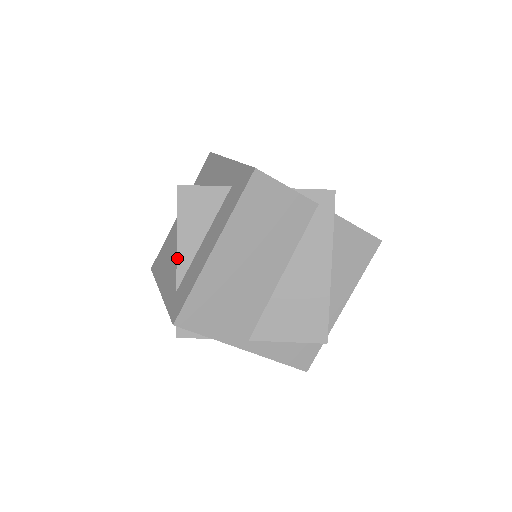
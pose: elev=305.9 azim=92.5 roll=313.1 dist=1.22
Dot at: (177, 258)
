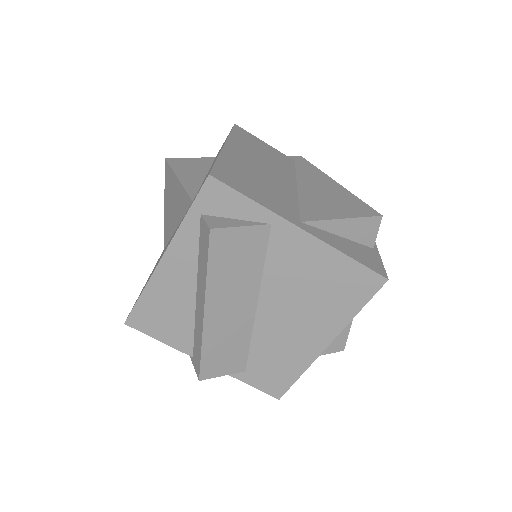
Dot at: (183, 186)
